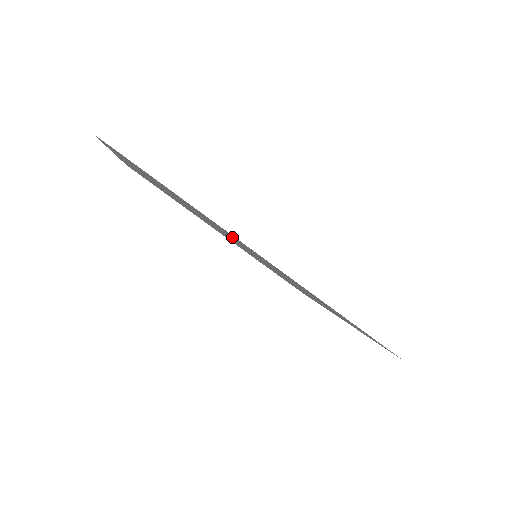
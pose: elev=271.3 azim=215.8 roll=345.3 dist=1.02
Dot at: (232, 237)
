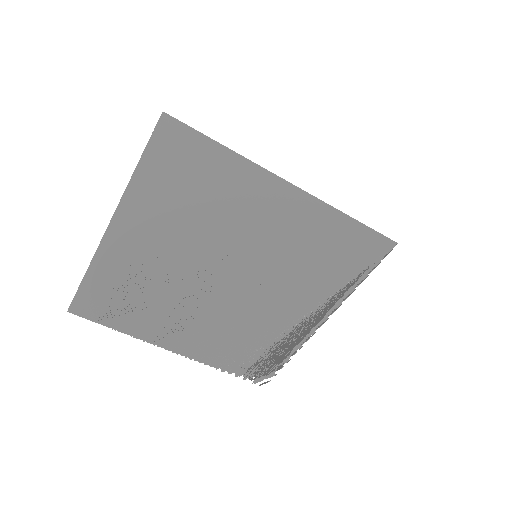
Dot at: (248, 211)
